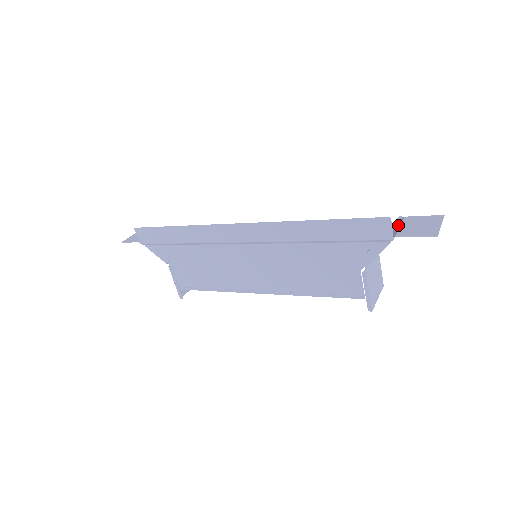
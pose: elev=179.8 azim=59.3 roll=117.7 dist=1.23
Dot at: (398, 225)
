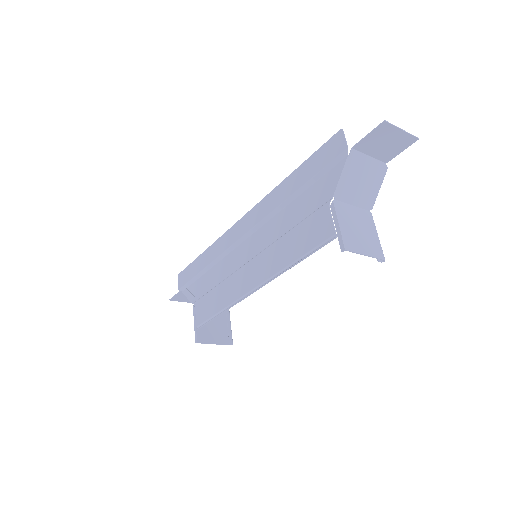
Dot at: (375, 166)
